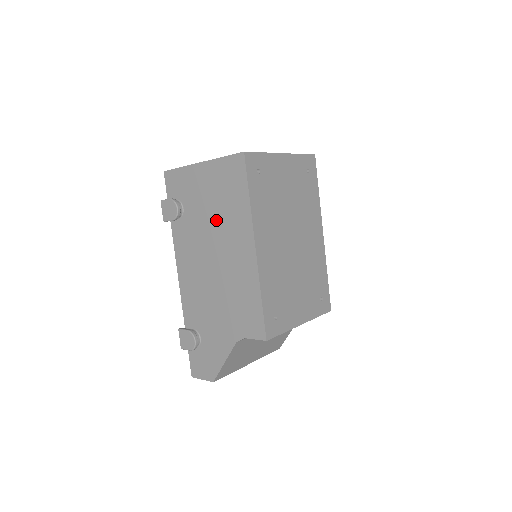
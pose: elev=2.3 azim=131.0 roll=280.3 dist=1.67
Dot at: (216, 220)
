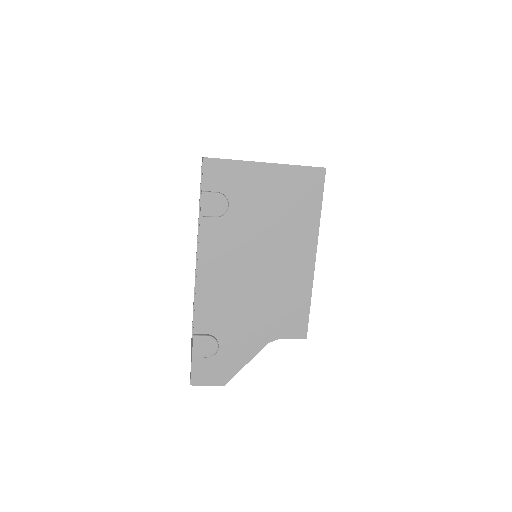
Dot at: (273, 225)
